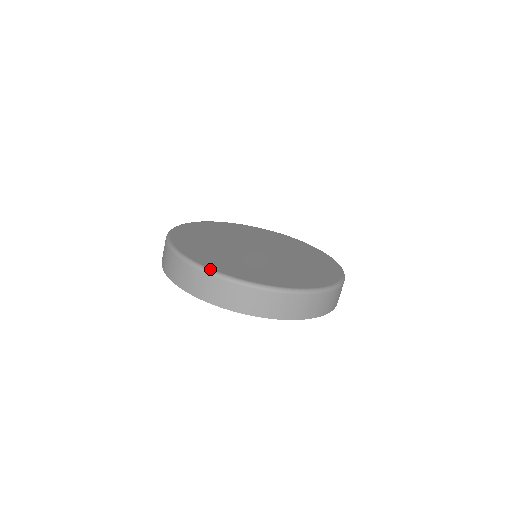
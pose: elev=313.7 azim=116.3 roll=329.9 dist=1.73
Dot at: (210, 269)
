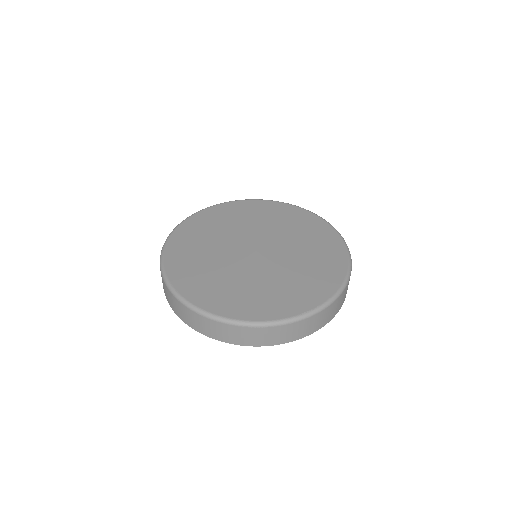
Dot at: (279, 321)
